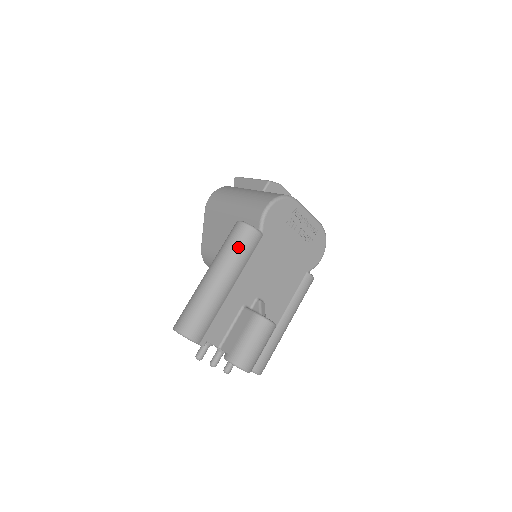
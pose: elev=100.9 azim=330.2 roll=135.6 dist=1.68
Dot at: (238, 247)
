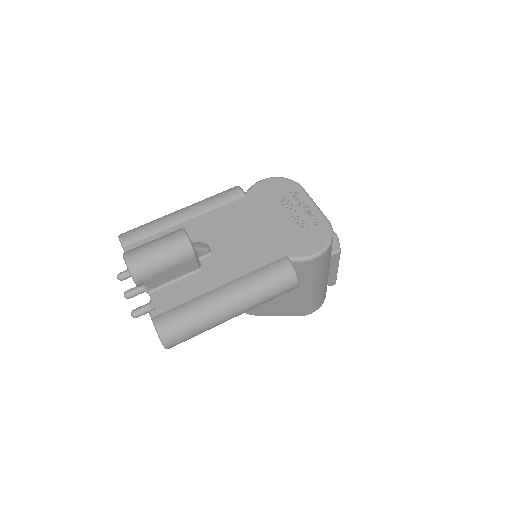
Dot at: (215, 195)
